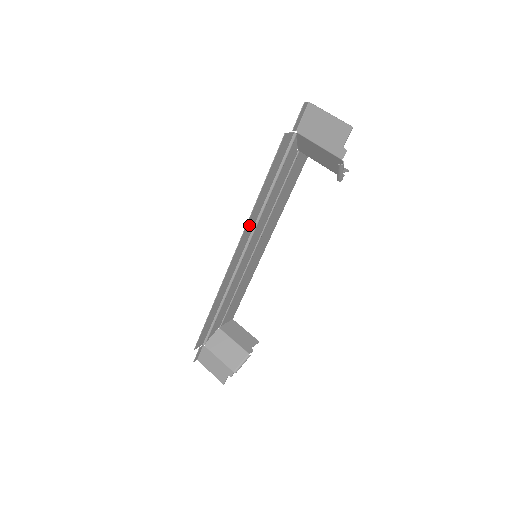
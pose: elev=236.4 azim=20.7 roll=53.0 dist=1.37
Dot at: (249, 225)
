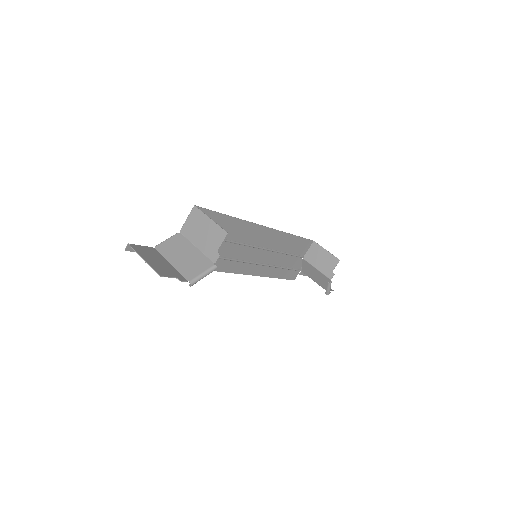
Dot at: (217, 266)
